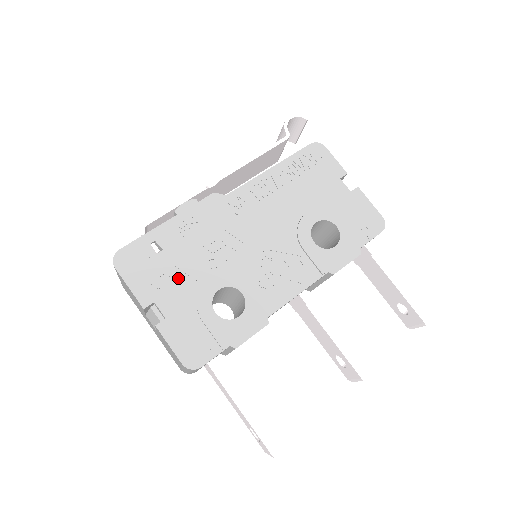
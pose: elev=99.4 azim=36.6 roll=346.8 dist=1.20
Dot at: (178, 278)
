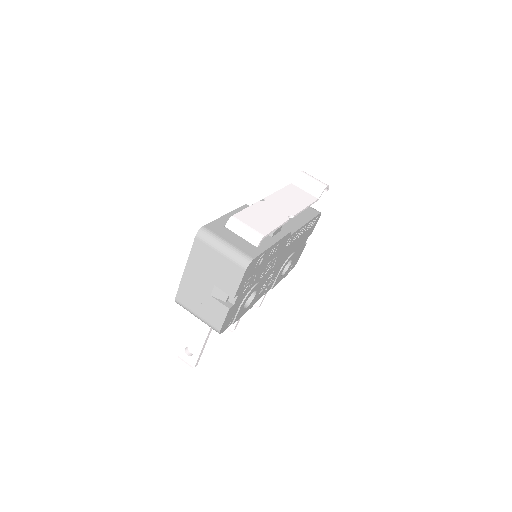
Dot at: (252, 282)
